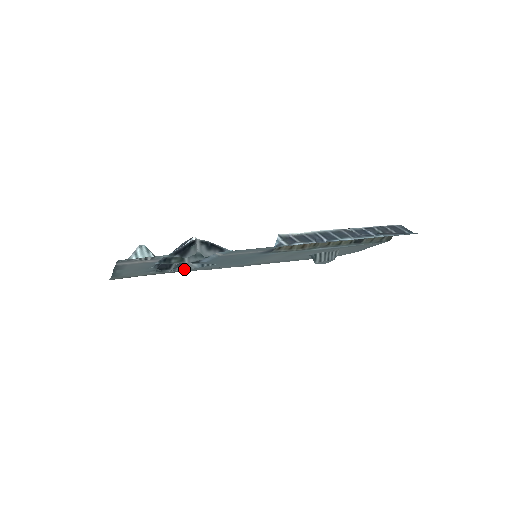
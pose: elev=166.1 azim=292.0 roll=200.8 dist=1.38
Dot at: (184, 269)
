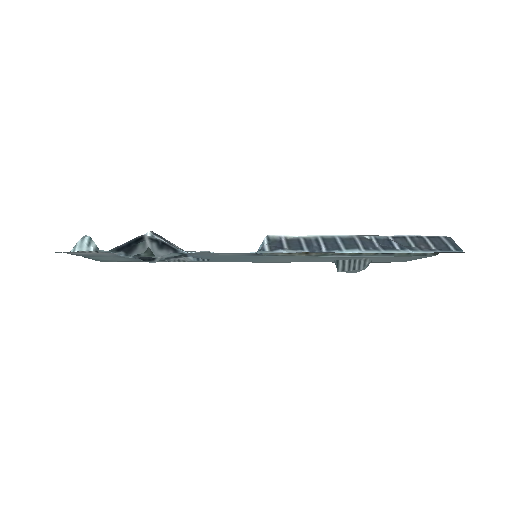
Dot at: (180, 261)
